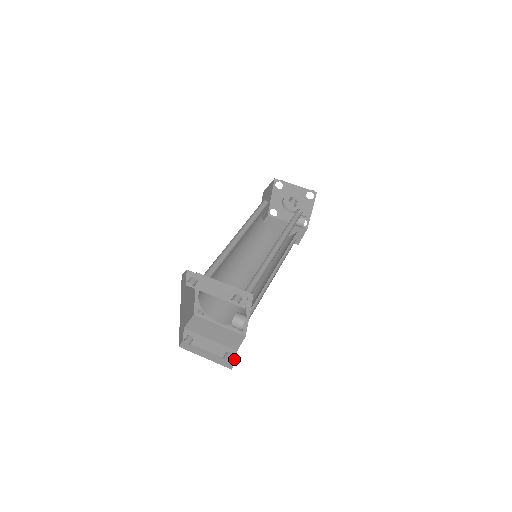
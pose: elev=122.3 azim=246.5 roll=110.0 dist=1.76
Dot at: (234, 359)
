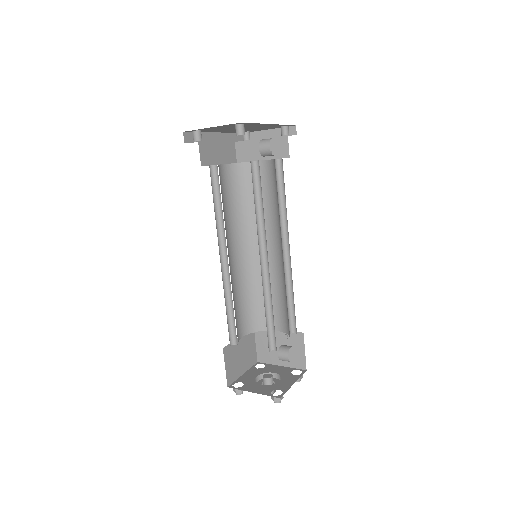
Dot at: occluded
